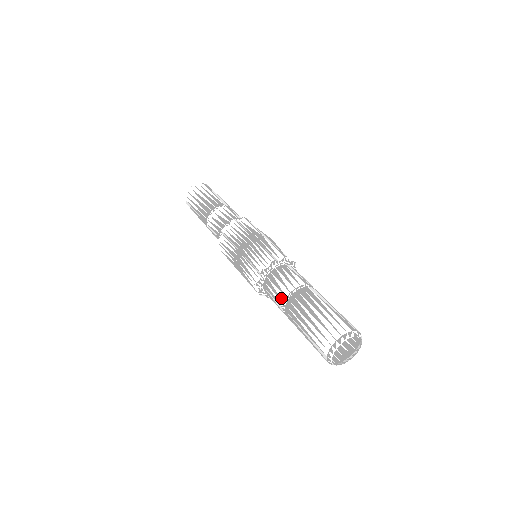
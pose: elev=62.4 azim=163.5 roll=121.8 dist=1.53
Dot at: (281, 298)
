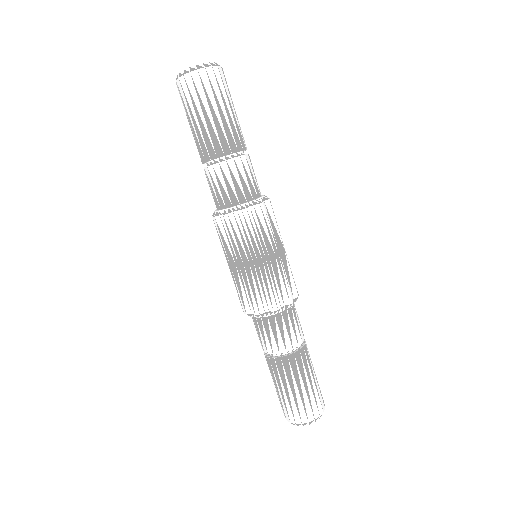
Dot at: (280, 348)
